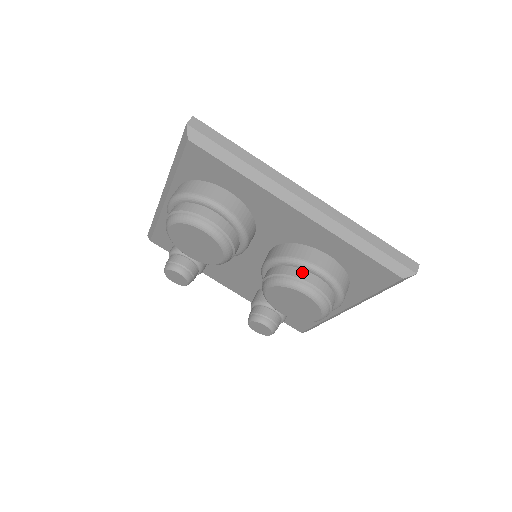
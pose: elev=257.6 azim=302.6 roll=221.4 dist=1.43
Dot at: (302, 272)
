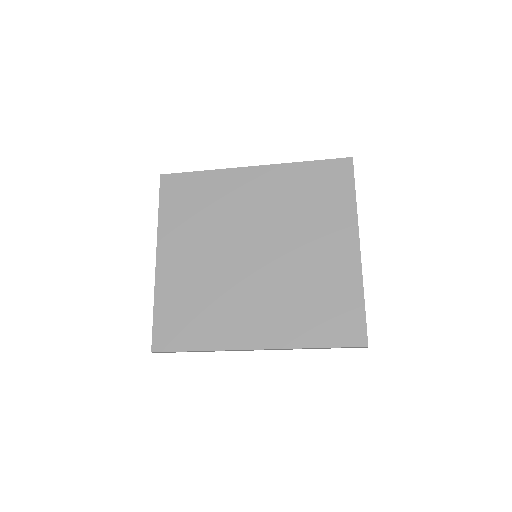
Dot at: occluded
